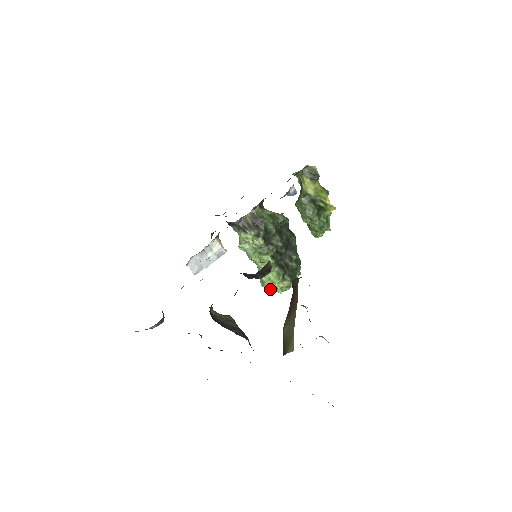
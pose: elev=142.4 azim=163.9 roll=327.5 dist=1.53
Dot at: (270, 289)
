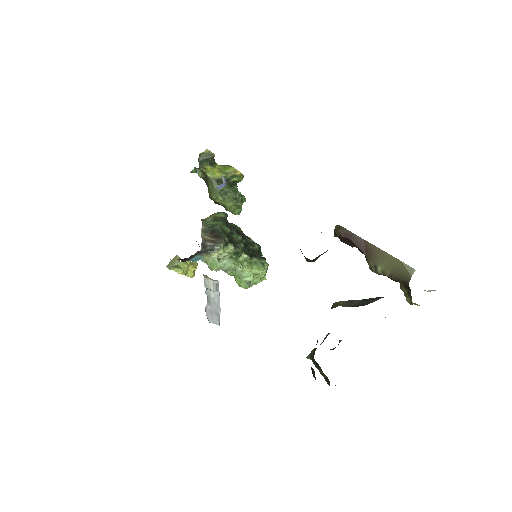
Dot at: (256, 284)
